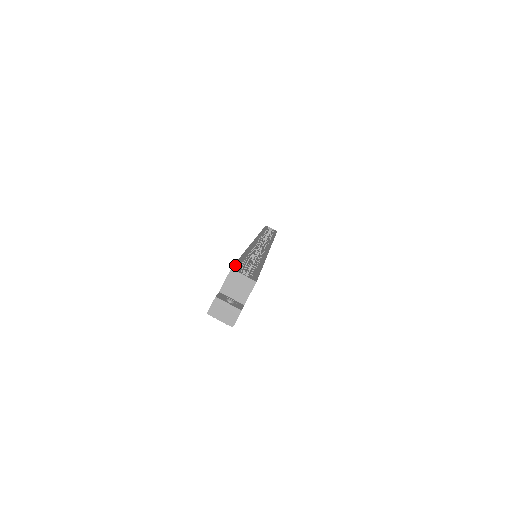
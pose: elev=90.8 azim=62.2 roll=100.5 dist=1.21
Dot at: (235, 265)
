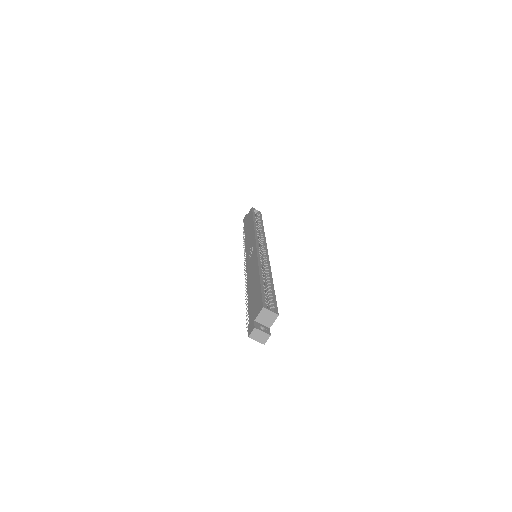
Dot at: (263, 301)
